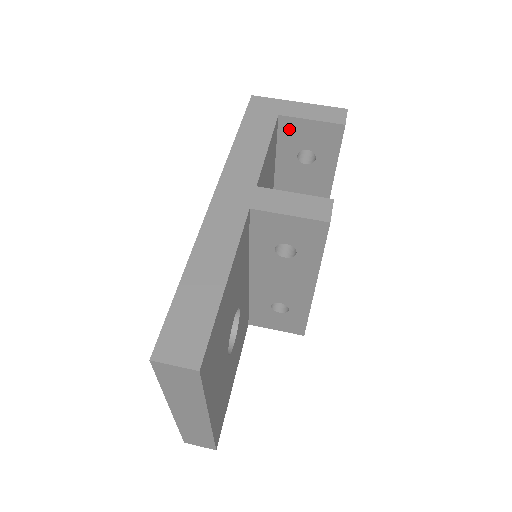
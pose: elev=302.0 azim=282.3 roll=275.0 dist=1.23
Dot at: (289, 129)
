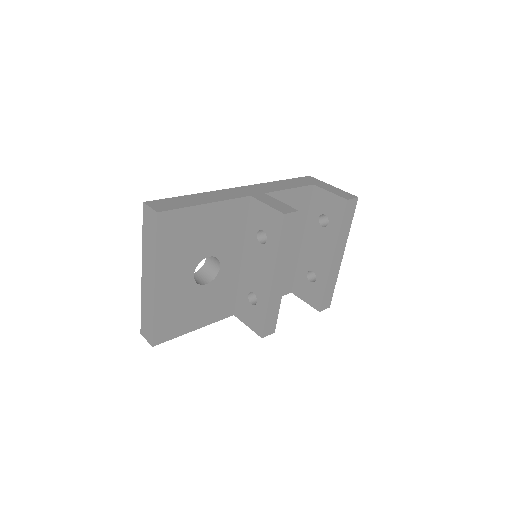
Dot at: (318, 196)
